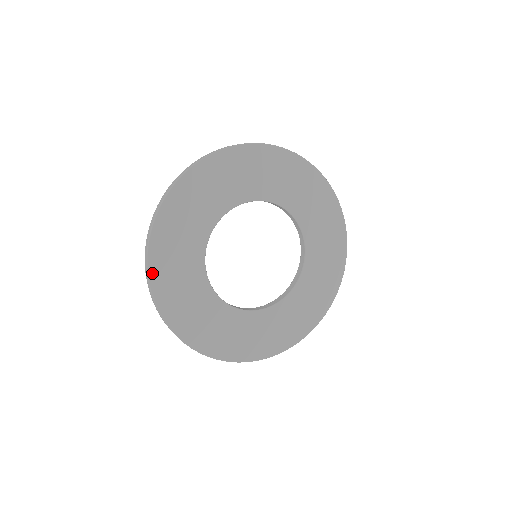
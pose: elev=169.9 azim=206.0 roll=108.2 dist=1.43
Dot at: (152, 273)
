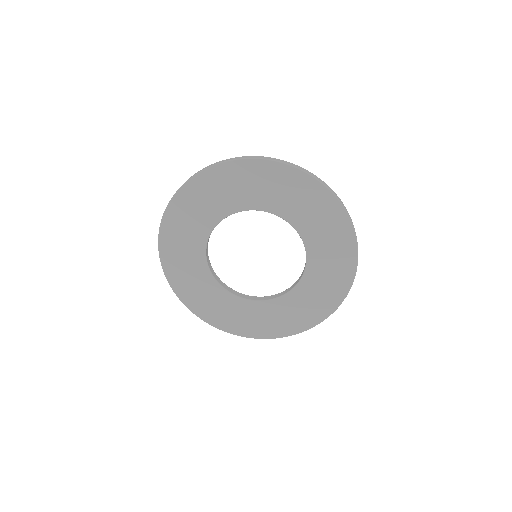
Dot at: (171, 282)
